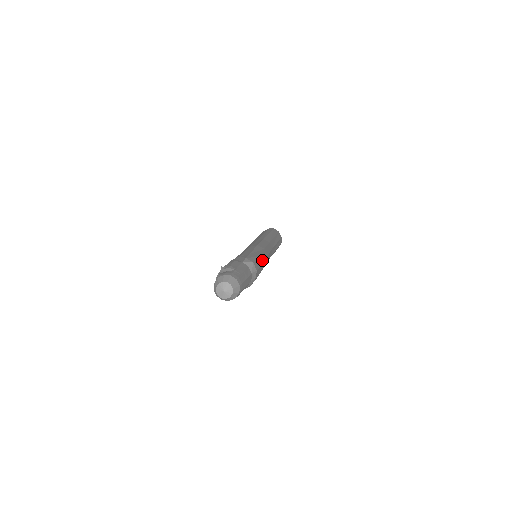
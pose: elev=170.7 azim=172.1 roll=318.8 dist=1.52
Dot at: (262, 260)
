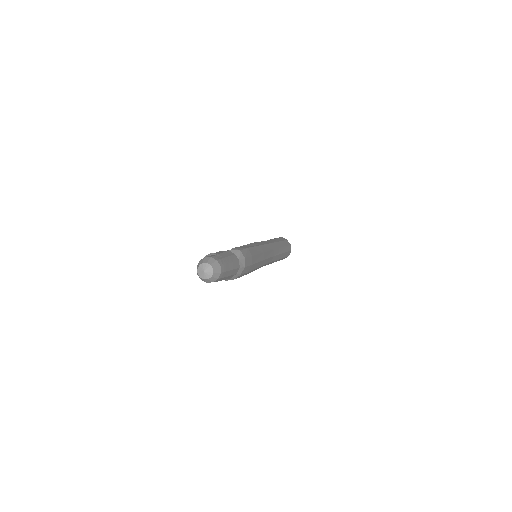
Dot at: (255, 253)
